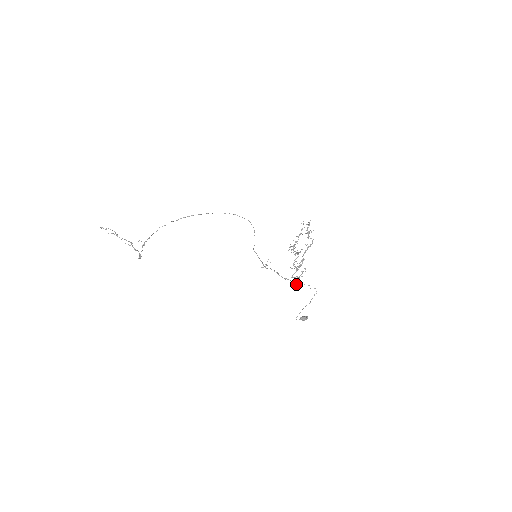
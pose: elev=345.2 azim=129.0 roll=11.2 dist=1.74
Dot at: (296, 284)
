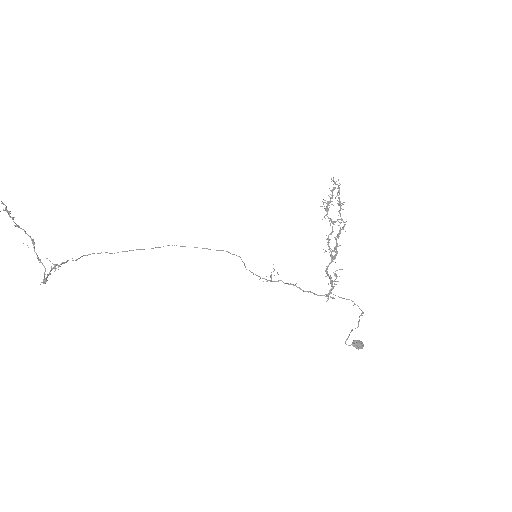
Dot at: occluded
